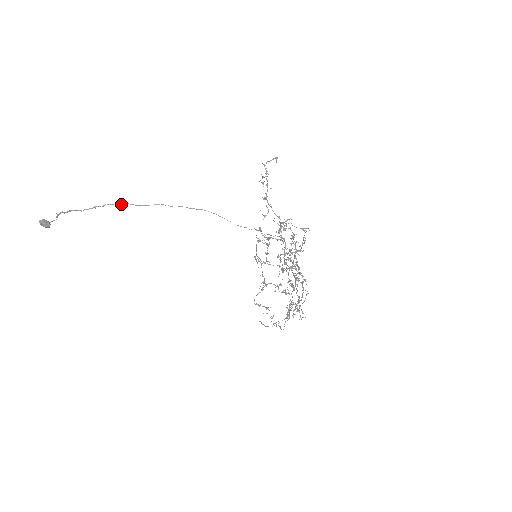
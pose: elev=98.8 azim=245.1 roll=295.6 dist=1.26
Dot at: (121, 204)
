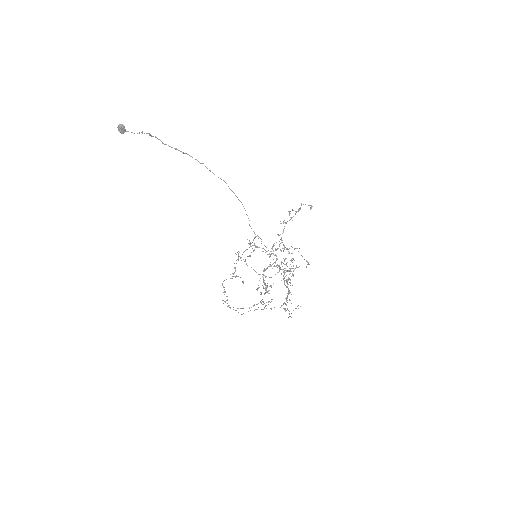
Dot at: (199, 162)
